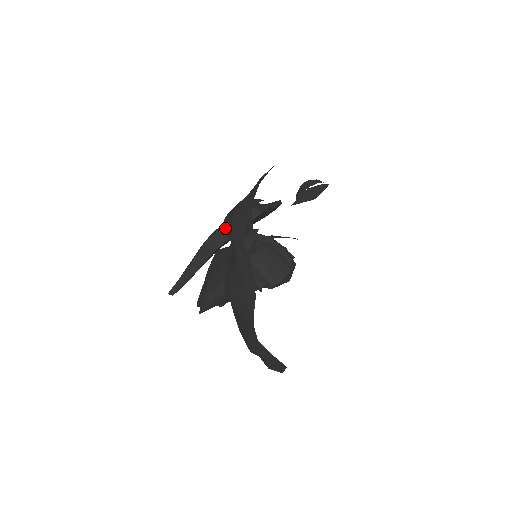
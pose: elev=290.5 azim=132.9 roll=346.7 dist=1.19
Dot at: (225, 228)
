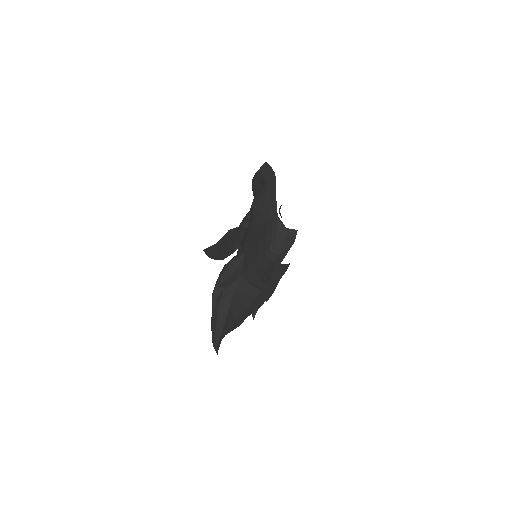
Dot at: (239, 226)
